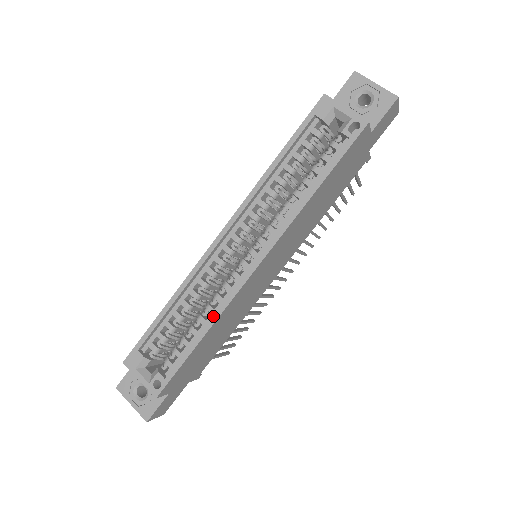
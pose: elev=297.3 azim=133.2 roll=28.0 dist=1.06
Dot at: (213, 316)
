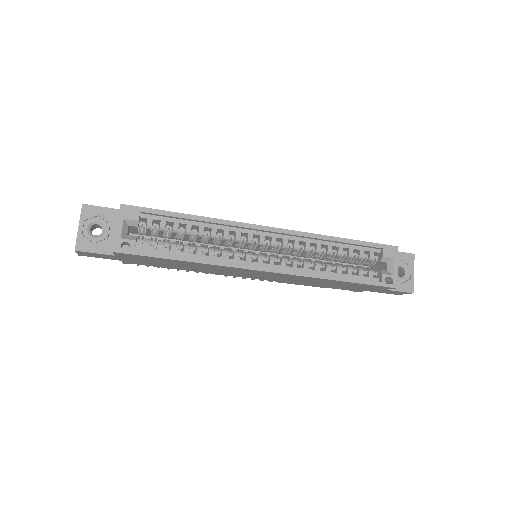
Dot at: (211, 260)
